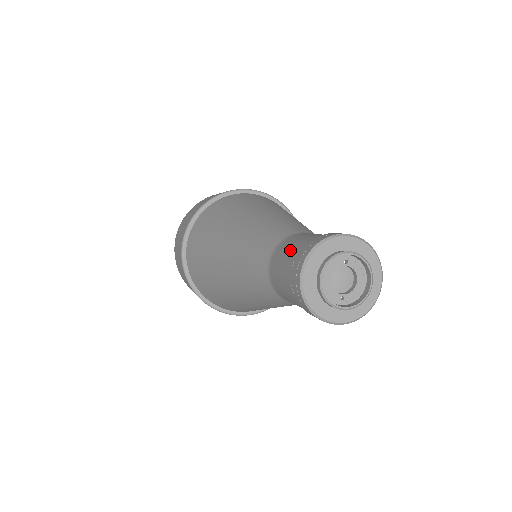
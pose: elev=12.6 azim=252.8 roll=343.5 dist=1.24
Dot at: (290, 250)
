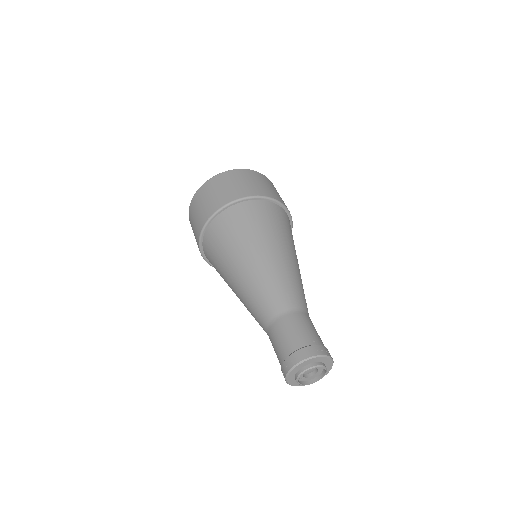
Dot at: (298, 332)
